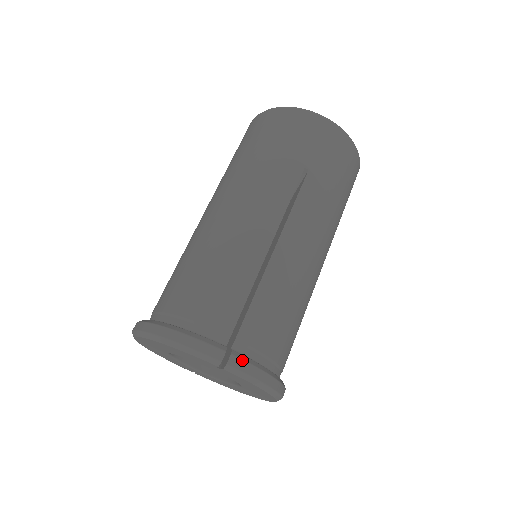
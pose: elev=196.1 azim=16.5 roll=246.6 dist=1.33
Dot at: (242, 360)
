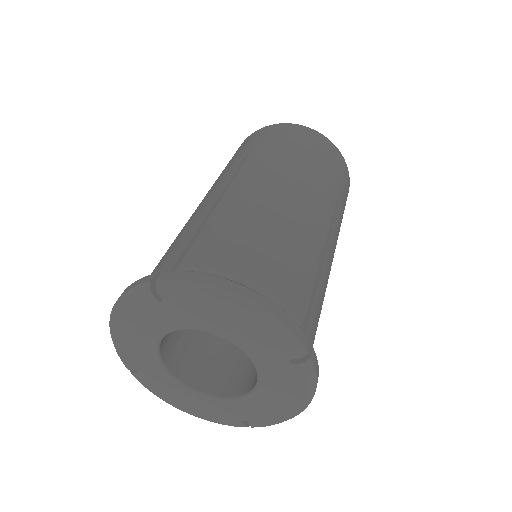
Dot at: occluded
